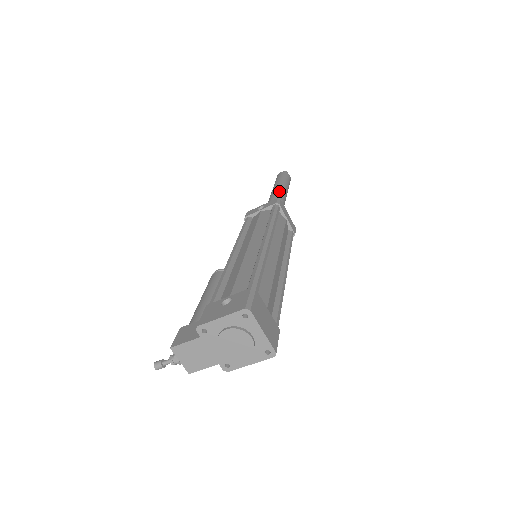
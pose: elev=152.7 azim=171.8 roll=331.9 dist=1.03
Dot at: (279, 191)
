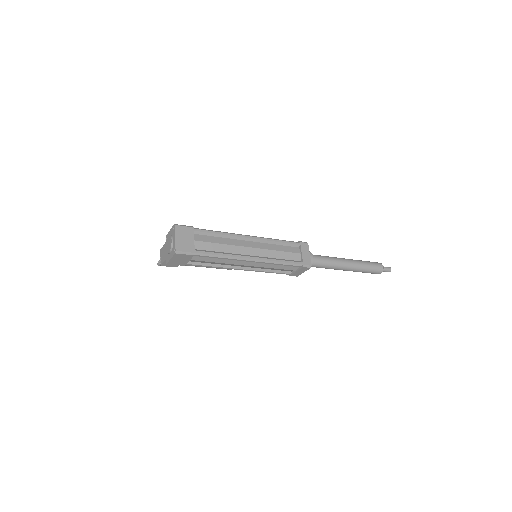
Dot at: (341, 258)
